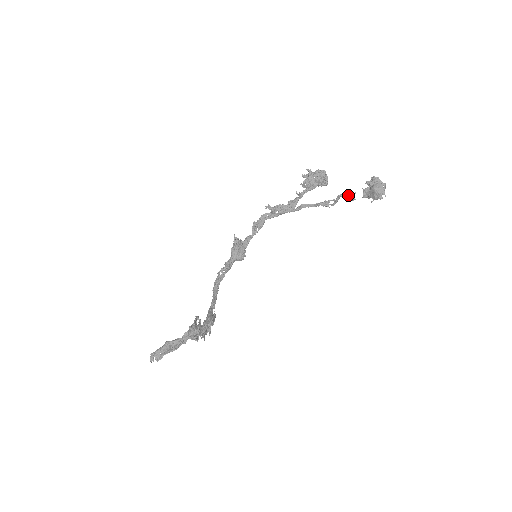
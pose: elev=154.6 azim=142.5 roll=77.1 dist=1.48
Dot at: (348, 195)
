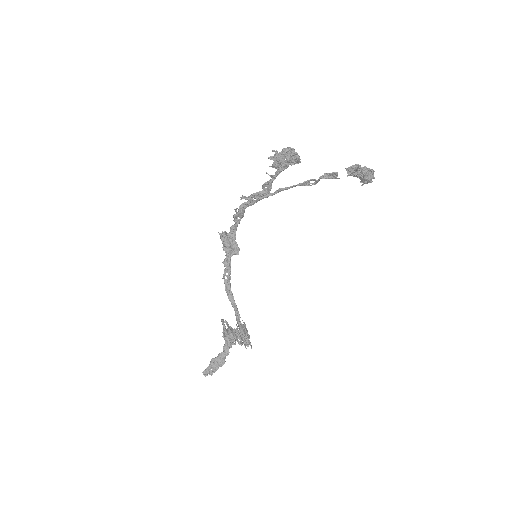
Dot at: (330, 175)
